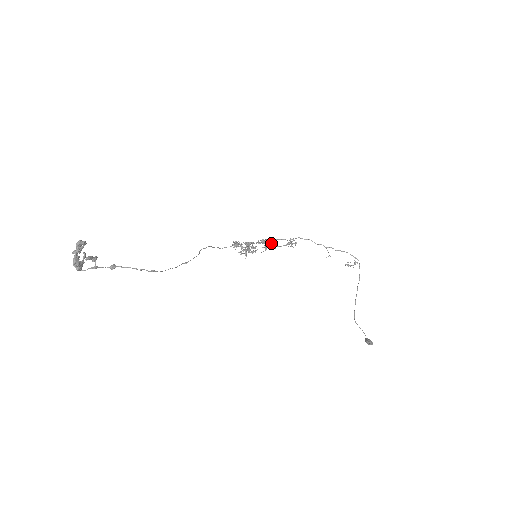
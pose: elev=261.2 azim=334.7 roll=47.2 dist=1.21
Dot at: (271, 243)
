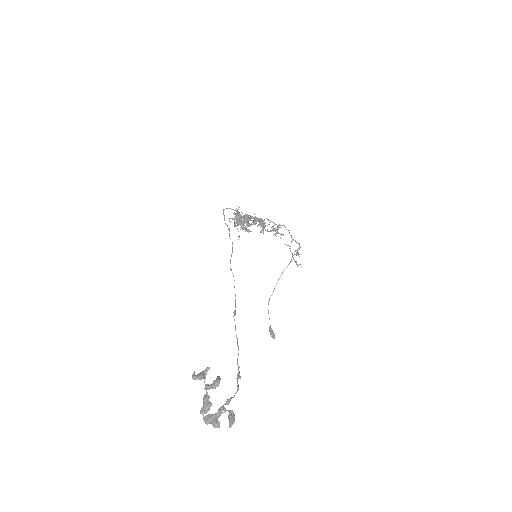
Dot at: (263, 223)
